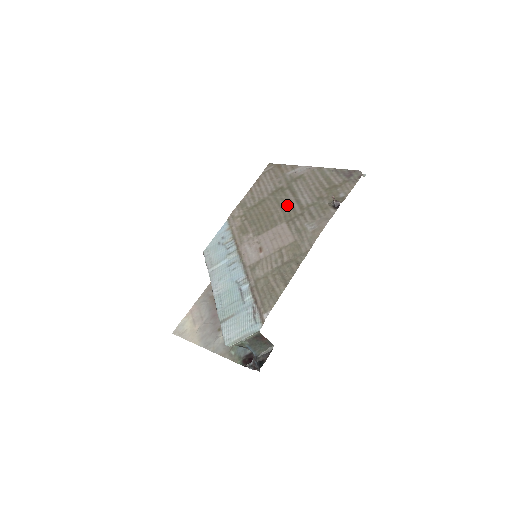
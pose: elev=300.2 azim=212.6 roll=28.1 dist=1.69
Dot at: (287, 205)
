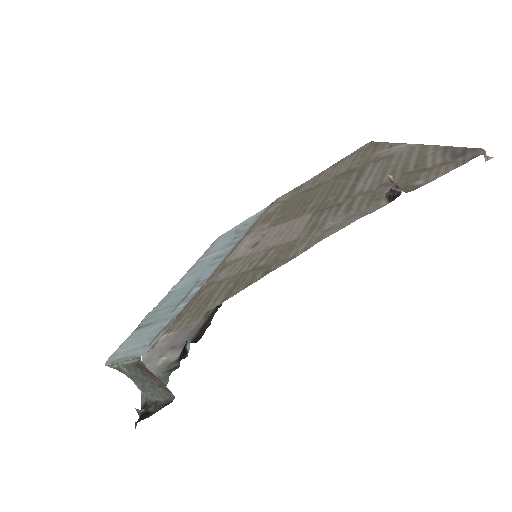
Dot at: (336, 191)
